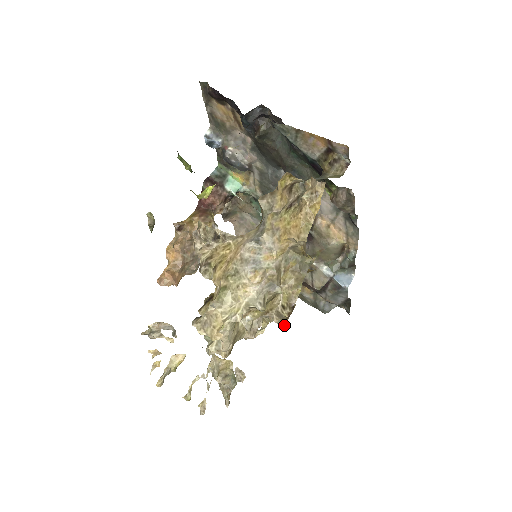
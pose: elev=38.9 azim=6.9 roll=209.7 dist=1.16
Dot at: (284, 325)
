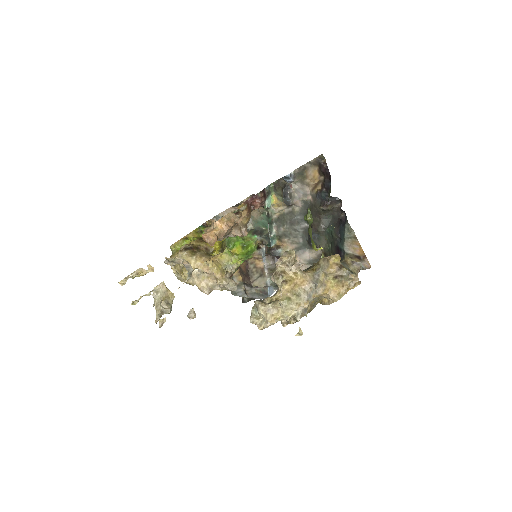
Dot at: (285, 326)
